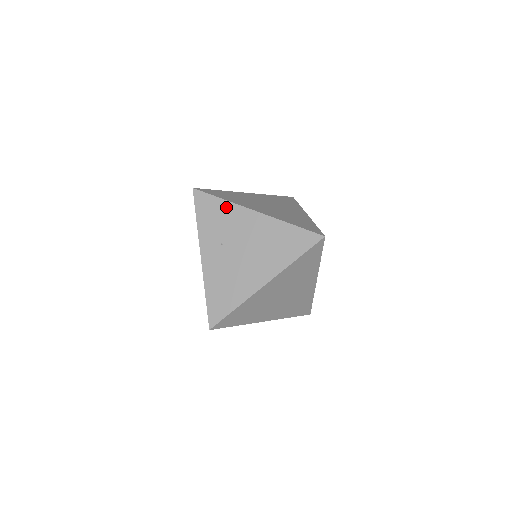
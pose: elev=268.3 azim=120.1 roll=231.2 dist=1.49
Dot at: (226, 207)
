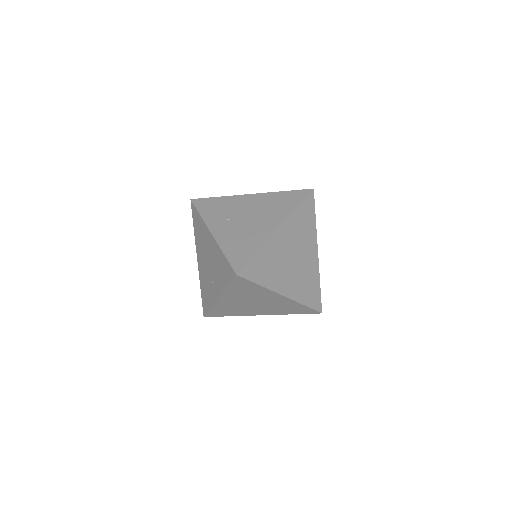
Dot at: (224, 200)
